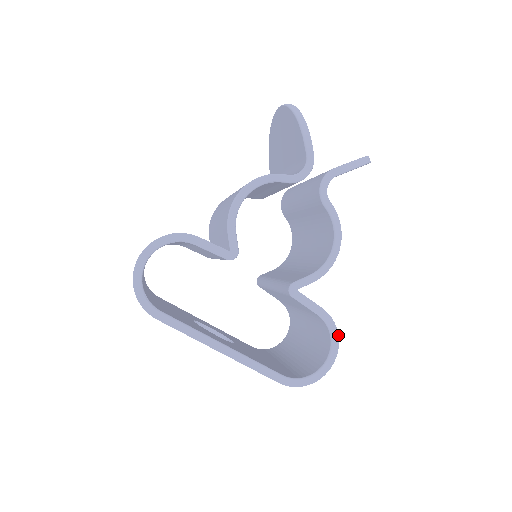
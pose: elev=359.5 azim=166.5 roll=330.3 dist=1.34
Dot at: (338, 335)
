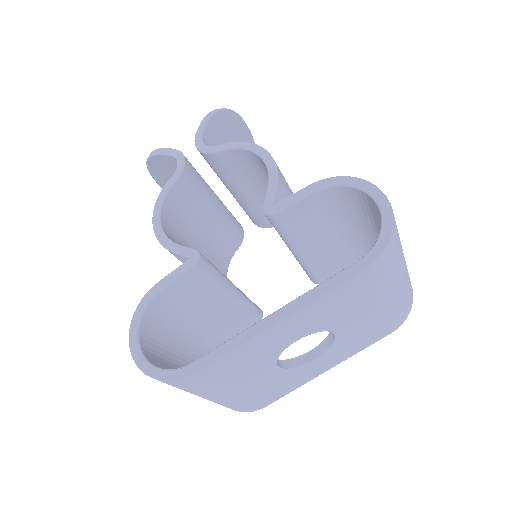
Dot at: (352, 177)
